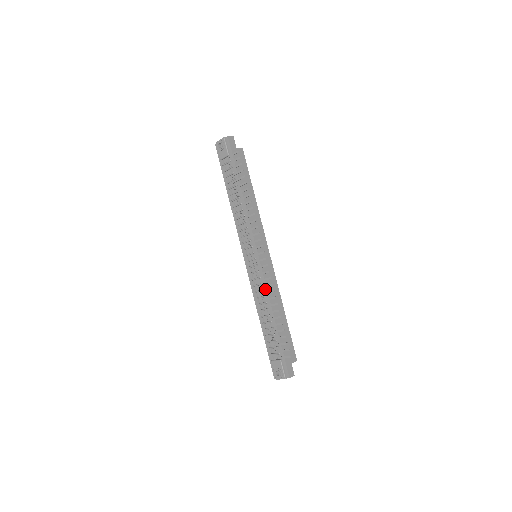
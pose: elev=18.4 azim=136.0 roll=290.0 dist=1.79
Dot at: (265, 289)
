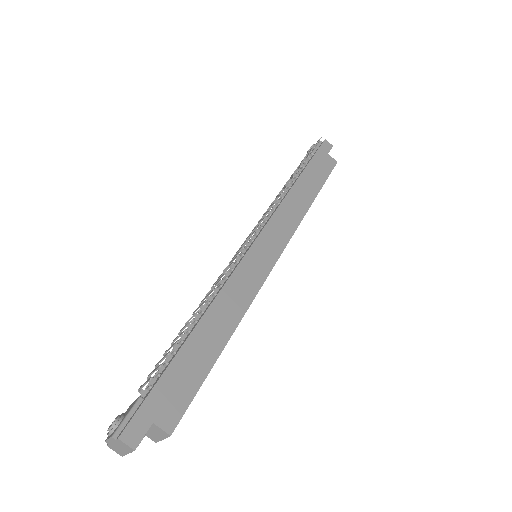
Dot at: (224, 283)
